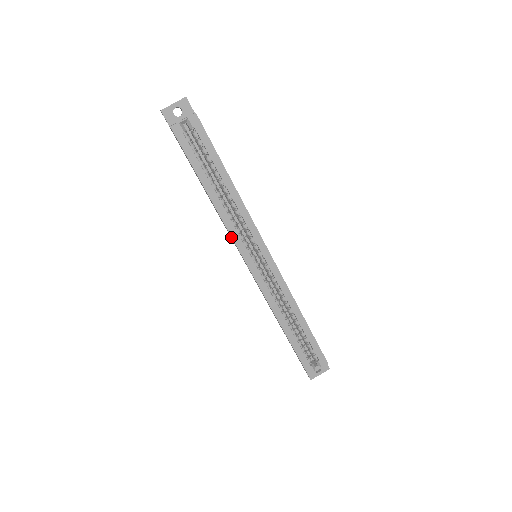
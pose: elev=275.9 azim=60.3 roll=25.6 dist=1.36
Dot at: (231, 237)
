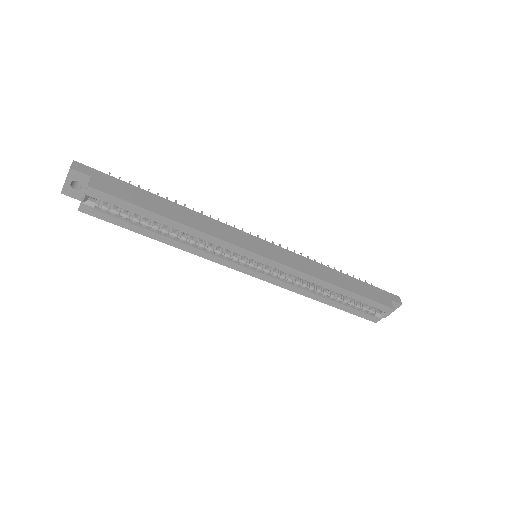
Dot at: (215, 261)
